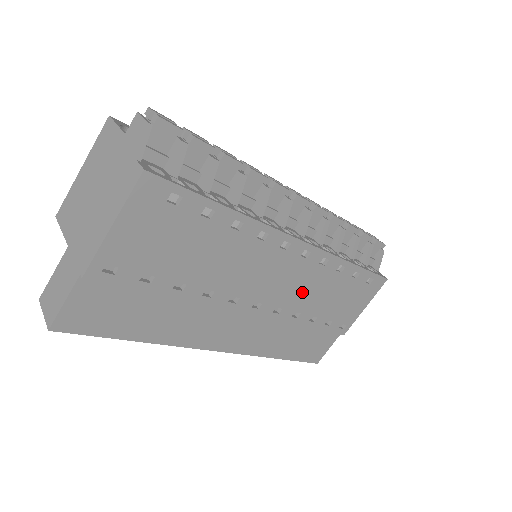
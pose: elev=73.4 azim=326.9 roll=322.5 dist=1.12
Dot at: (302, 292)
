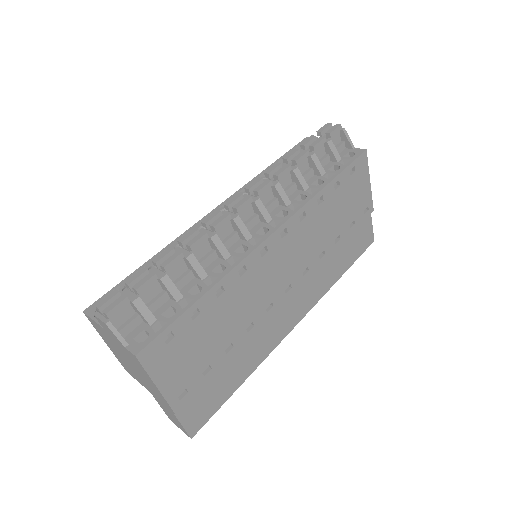
Dot at: (309, 244)
